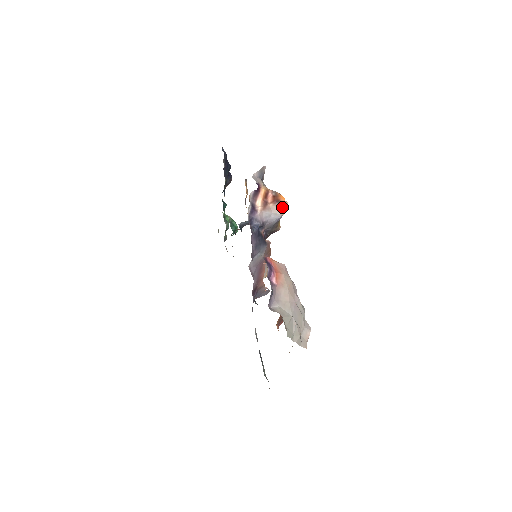
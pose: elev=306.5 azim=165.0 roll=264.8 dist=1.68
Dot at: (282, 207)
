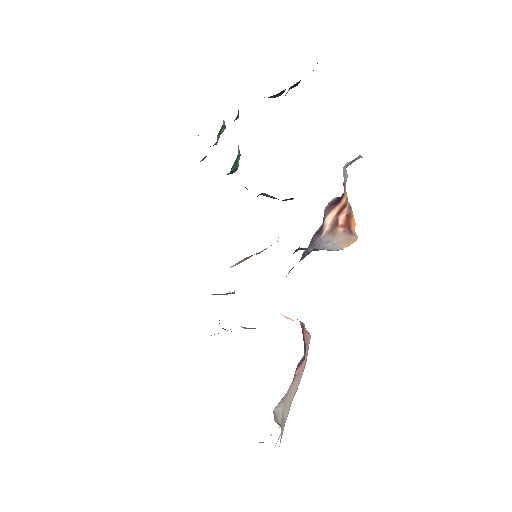
Dot at: (349, 242)
